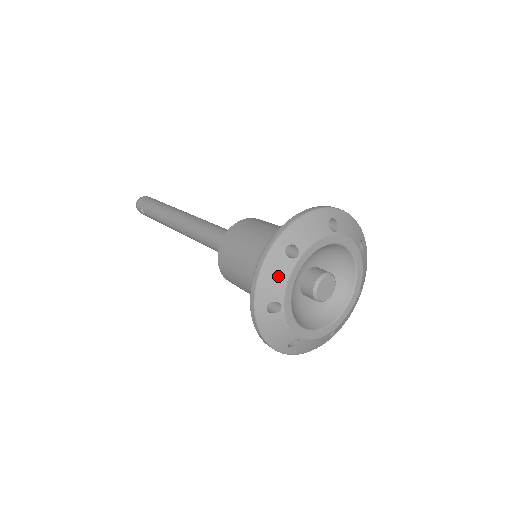
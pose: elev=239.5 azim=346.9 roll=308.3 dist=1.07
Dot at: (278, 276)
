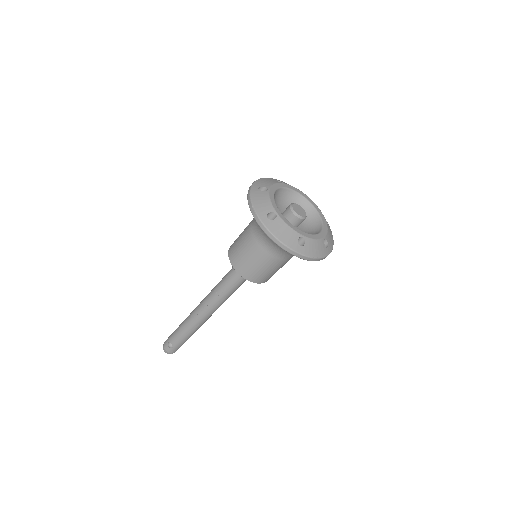
Dot at: (263, 200)
